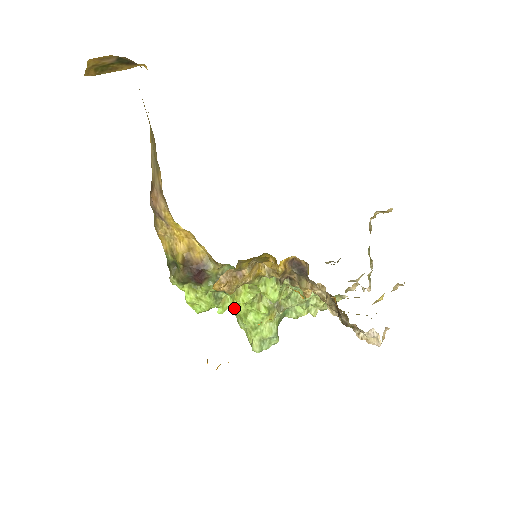
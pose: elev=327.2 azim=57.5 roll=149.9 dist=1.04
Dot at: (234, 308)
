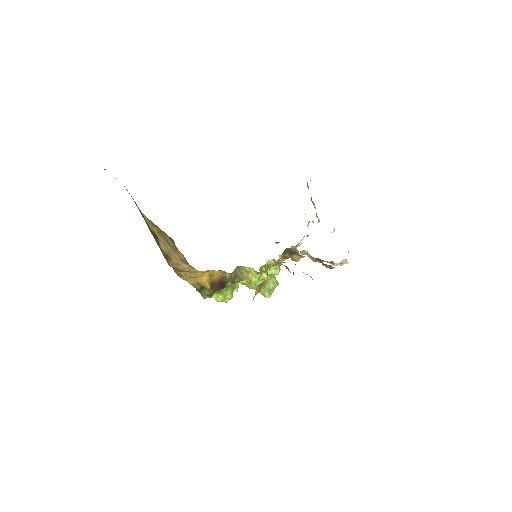
Dot at: (243, 283)
